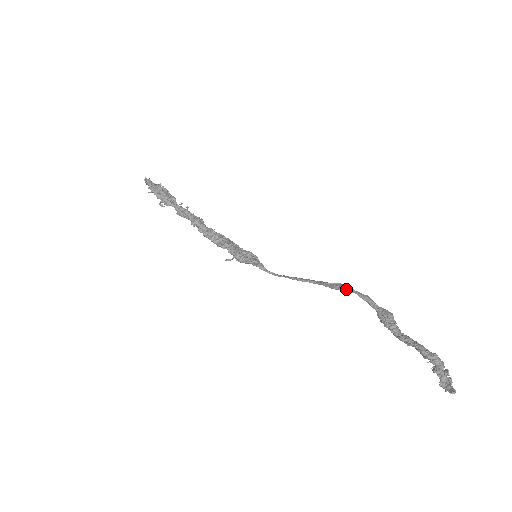
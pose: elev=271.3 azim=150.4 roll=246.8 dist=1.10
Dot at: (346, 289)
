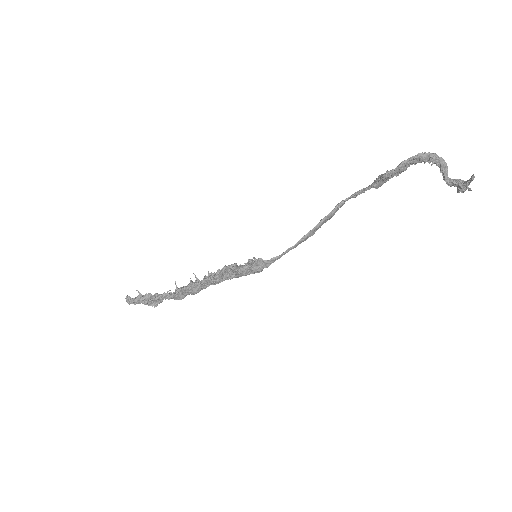
Dot at: (339, 203)
